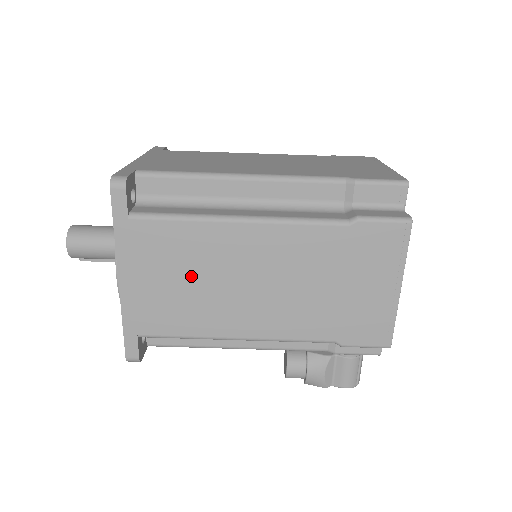
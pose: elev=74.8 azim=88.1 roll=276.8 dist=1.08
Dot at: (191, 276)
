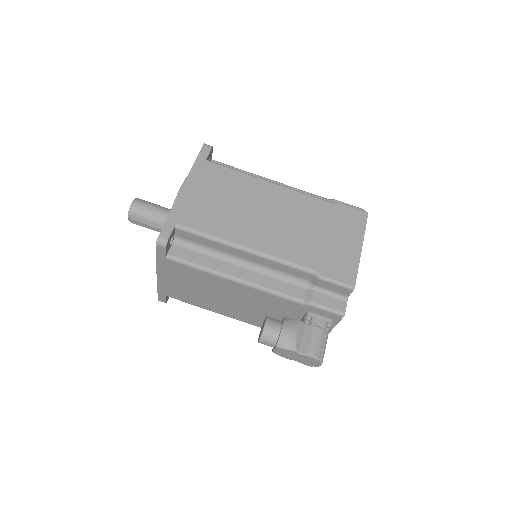
Dot at: (230, 200)
